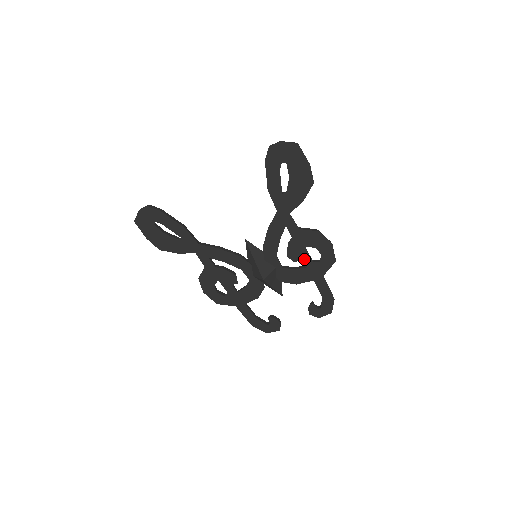
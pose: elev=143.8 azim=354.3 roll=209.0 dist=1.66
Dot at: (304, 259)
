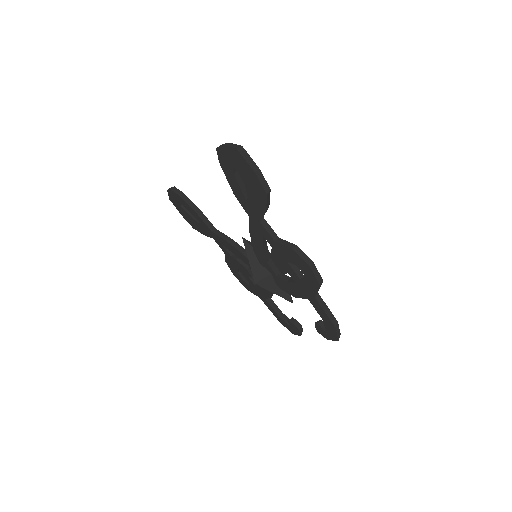
Dot at: (291, 274)
